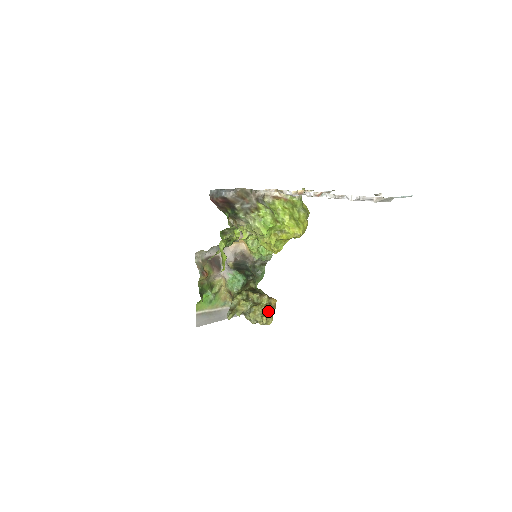
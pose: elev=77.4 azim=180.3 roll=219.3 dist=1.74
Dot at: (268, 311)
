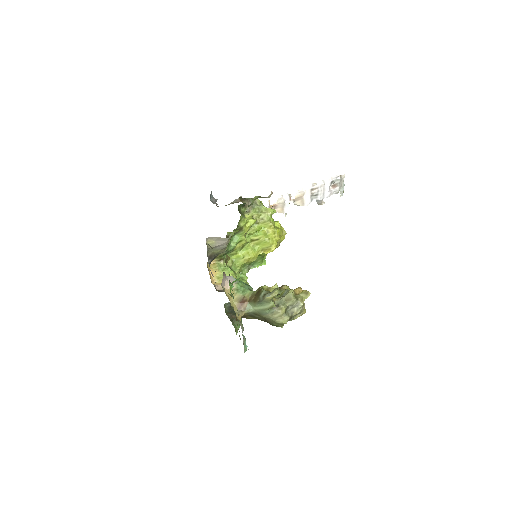
Dot at: occluded
